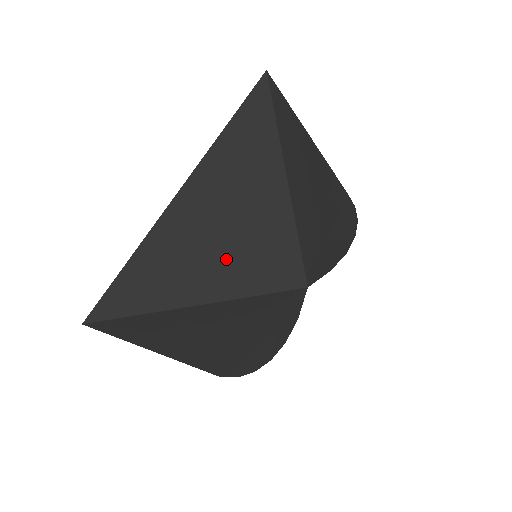
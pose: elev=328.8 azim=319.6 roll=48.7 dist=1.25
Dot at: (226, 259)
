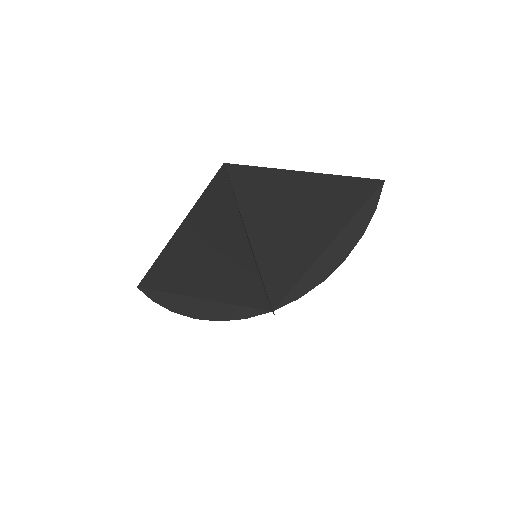
Dot at: (213, 281)
